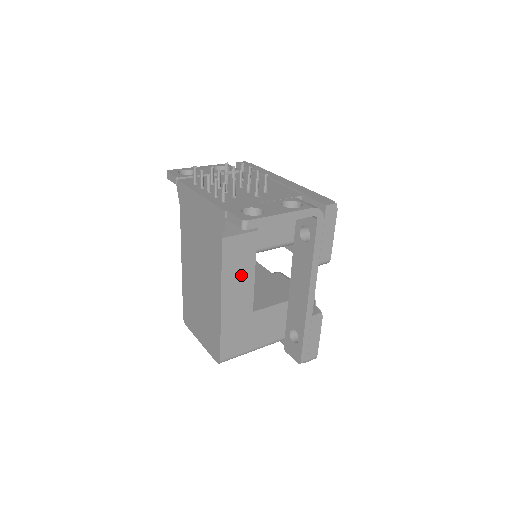
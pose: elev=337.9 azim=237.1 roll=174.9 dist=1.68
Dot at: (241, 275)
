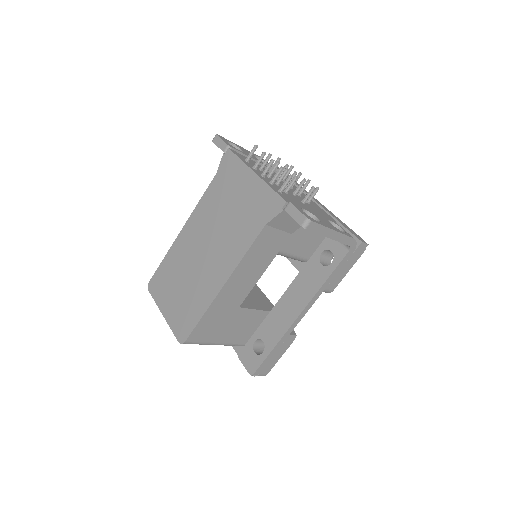
Dot at: (254, 267)
